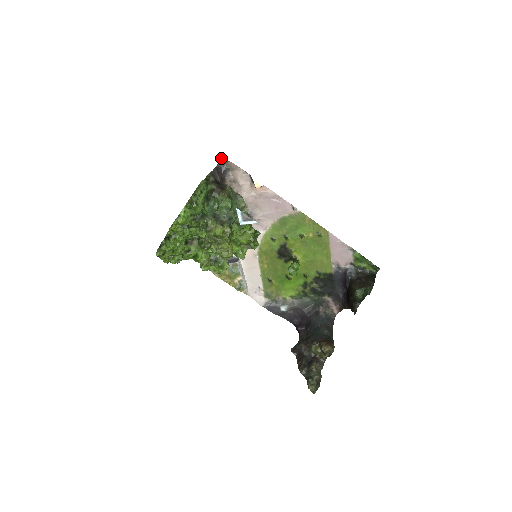
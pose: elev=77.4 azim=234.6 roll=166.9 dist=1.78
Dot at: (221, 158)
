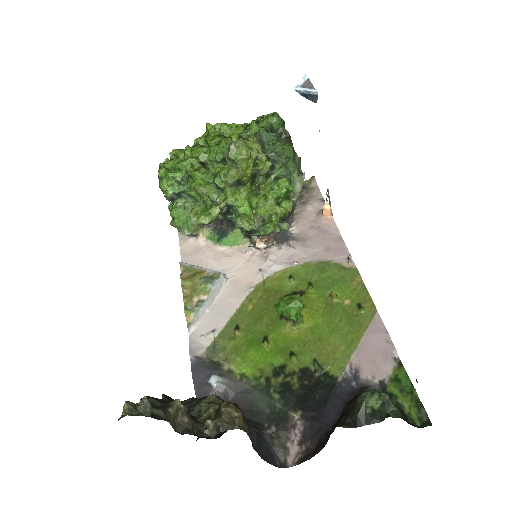
Dot at: (309, 179)
